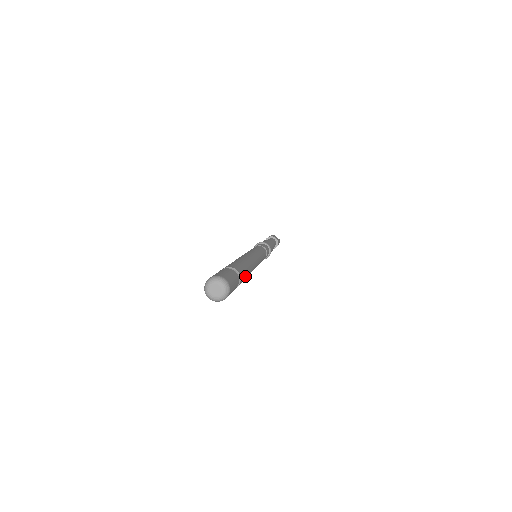
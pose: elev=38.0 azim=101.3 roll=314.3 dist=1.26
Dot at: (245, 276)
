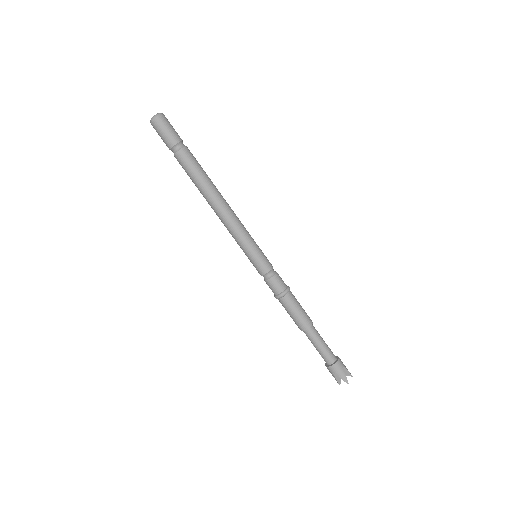
Dot at: (199, 164)
